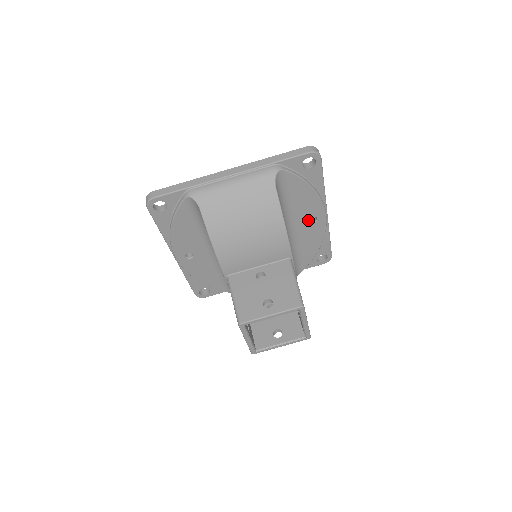
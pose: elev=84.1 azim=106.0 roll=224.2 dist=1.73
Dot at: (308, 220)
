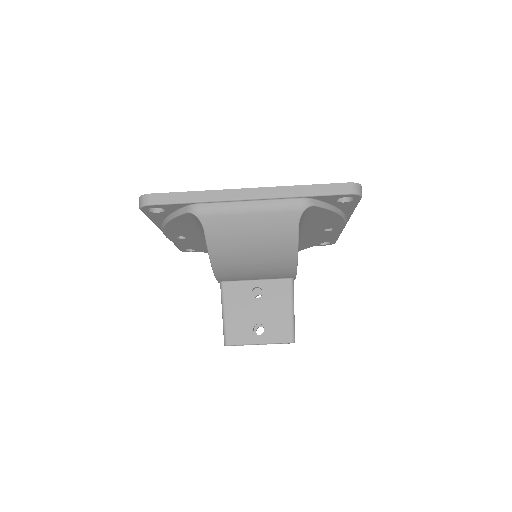
Dot at: (323, 229)
